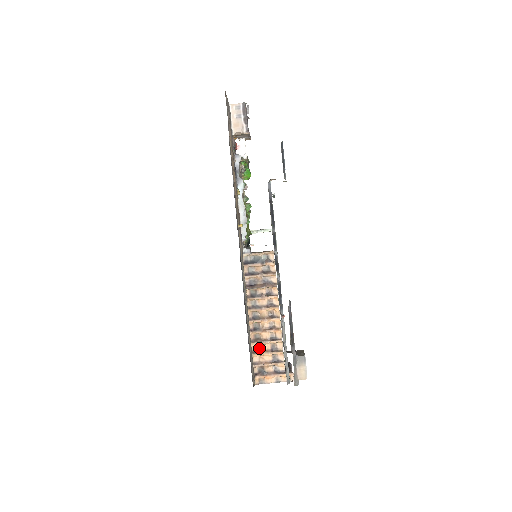
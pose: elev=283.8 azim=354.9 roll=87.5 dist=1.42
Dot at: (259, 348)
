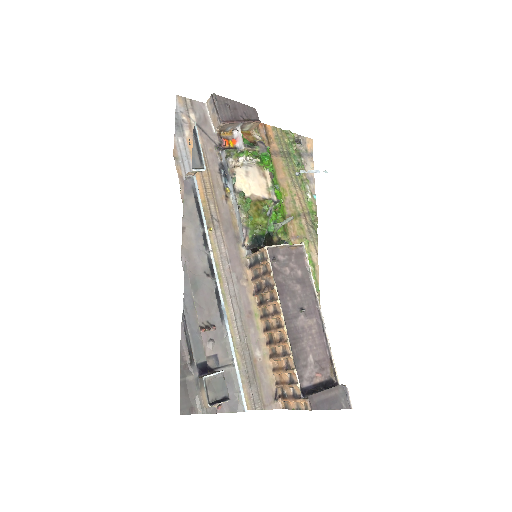
Dot at: (277, 365)
